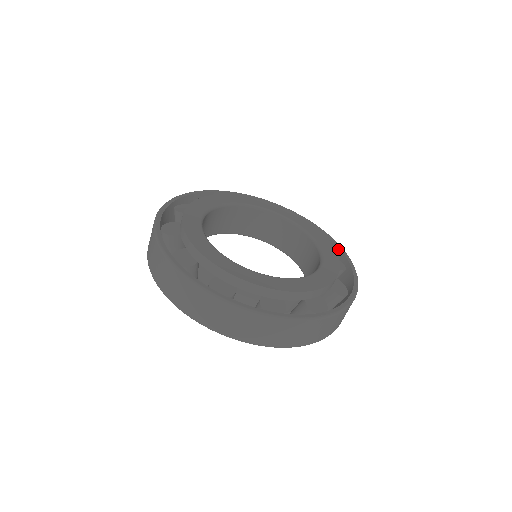
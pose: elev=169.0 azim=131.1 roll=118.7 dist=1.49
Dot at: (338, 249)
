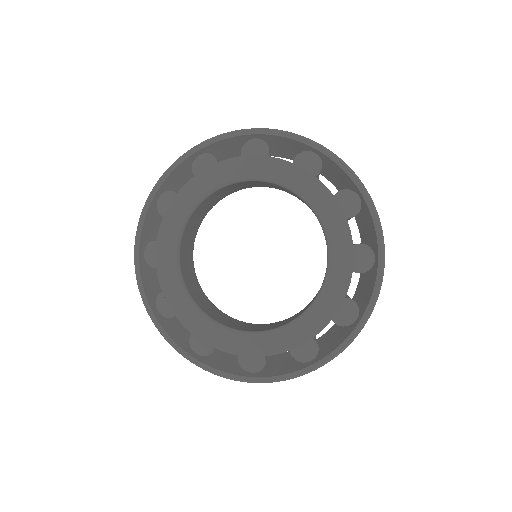
Dot at: (372, 290)
